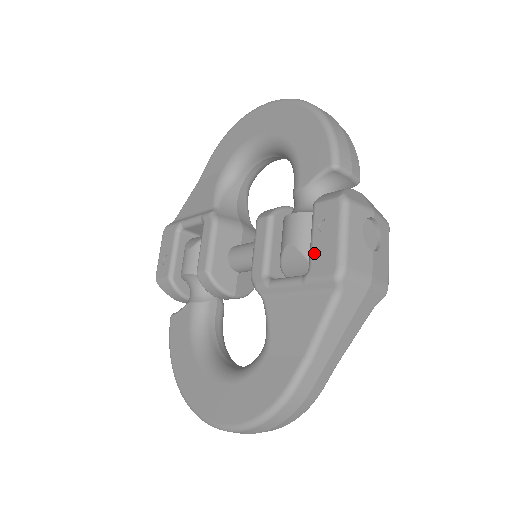
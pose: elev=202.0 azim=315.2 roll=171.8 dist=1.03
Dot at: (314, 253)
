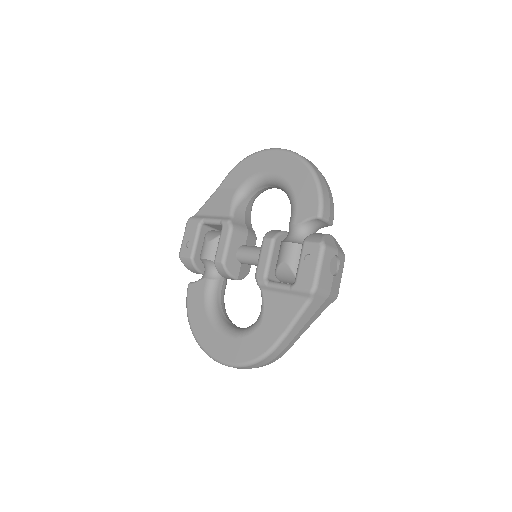
Dot at: (300, 273)
